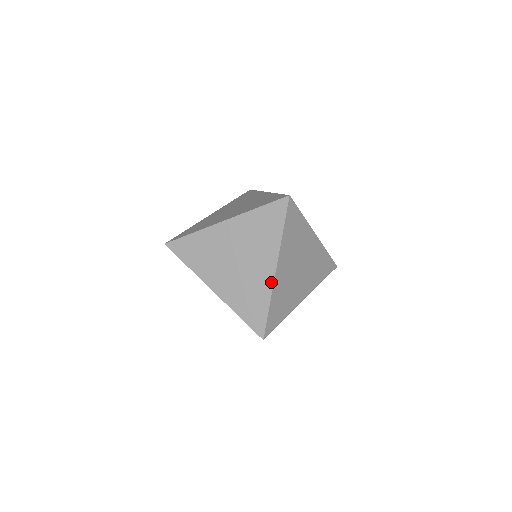
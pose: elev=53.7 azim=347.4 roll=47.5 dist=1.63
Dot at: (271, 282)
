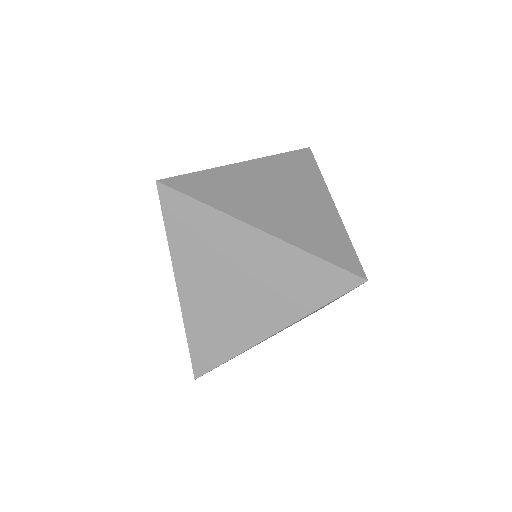
Dot at: (180, 304)
